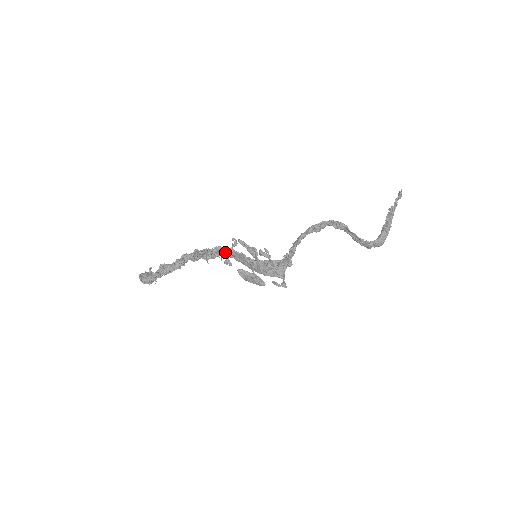
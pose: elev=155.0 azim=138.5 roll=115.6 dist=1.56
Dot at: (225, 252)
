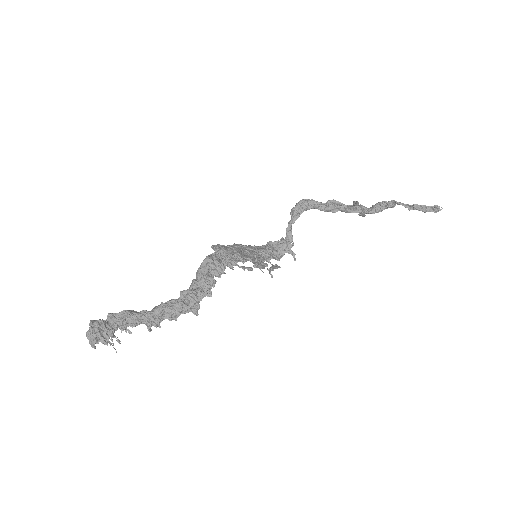
Dot at: (223, 267)
